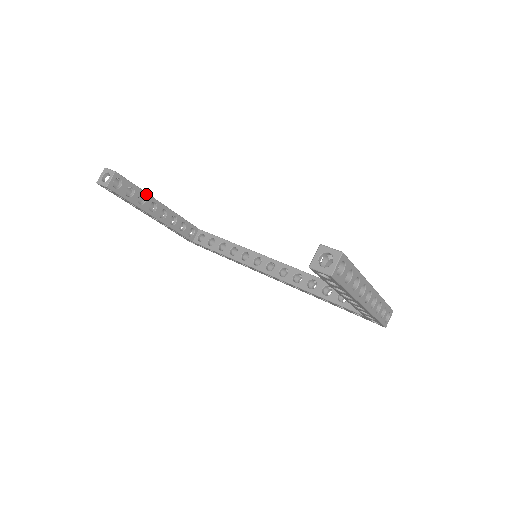
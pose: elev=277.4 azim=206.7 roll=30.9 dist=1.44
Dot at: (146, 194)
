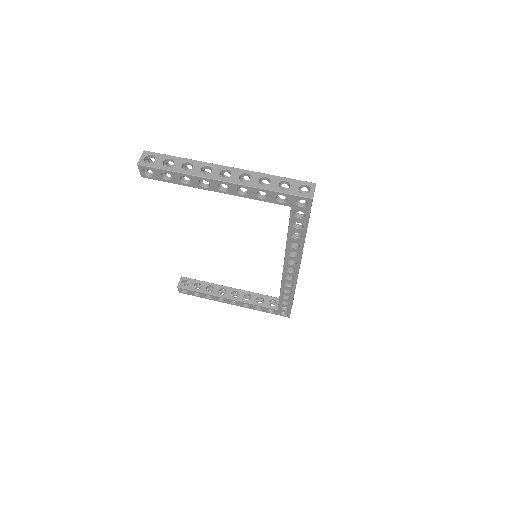
Dot at: (212, 284)
